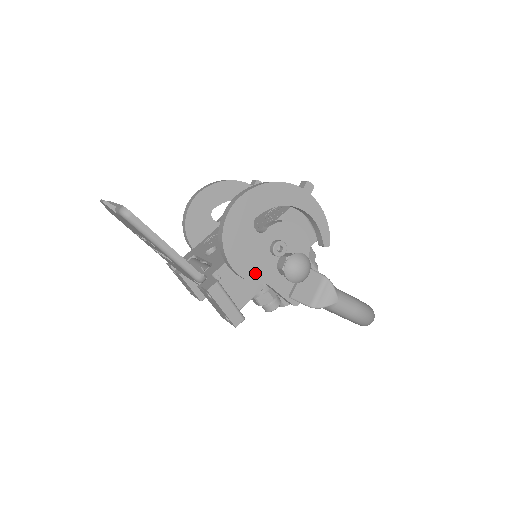
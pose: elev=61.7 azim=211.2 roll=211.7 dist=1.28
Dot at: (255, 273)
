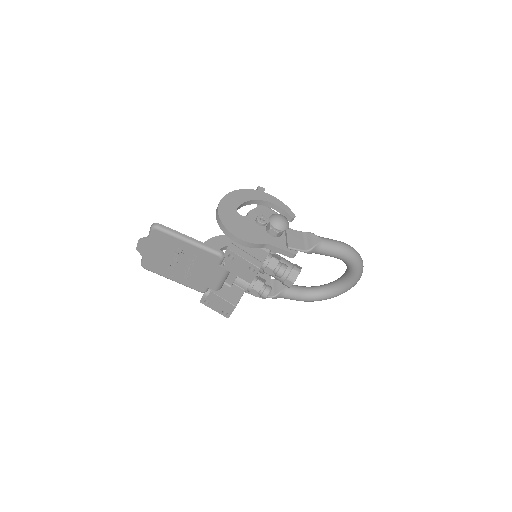
Dot at: (255, 238)
